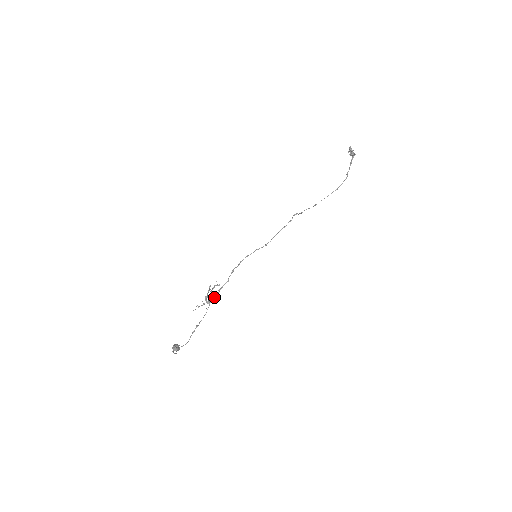
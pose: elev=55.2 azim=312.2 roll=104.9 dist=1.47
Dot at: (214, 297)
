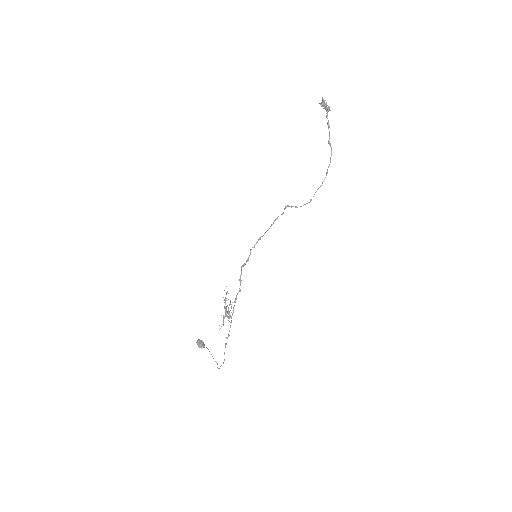
Dot at: (233, 311)
